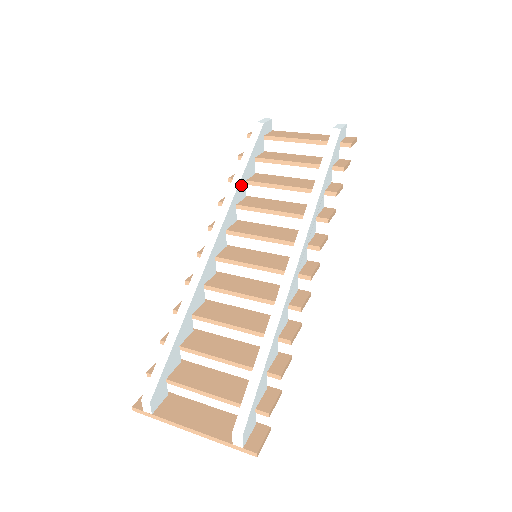
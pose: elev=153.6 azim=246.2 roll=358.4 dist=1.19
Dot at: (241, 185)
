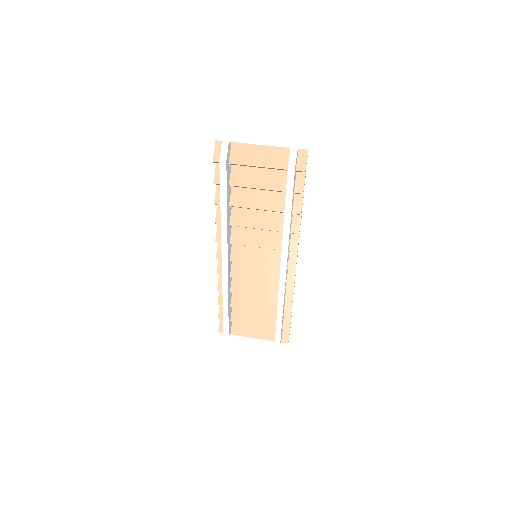
Dot at: (228, 214)
